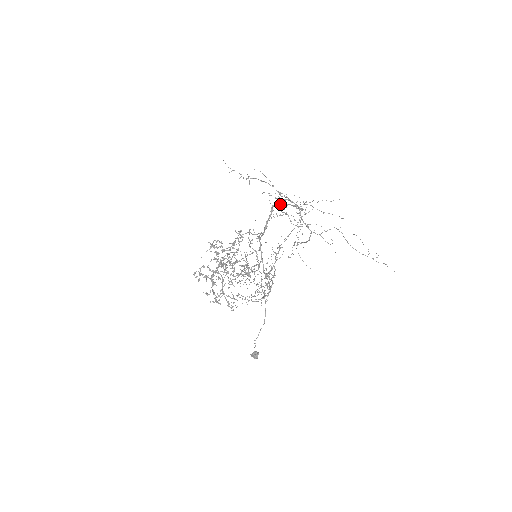
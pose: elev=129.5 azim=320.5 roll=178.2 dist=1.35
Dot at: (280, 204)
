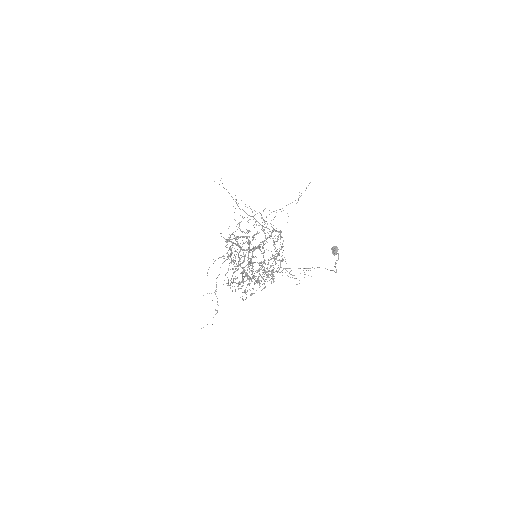
Dot at: occluded
